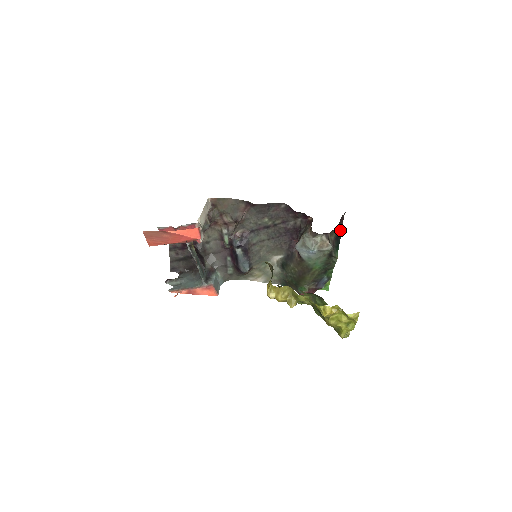
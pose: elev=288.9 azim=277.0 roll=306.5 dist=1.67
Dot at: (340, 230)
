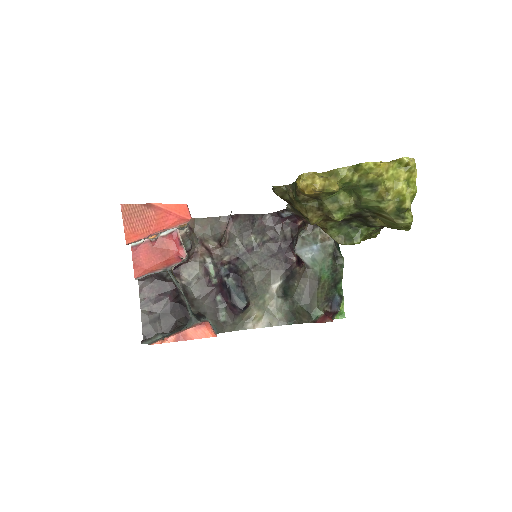
Dot at: occluded
